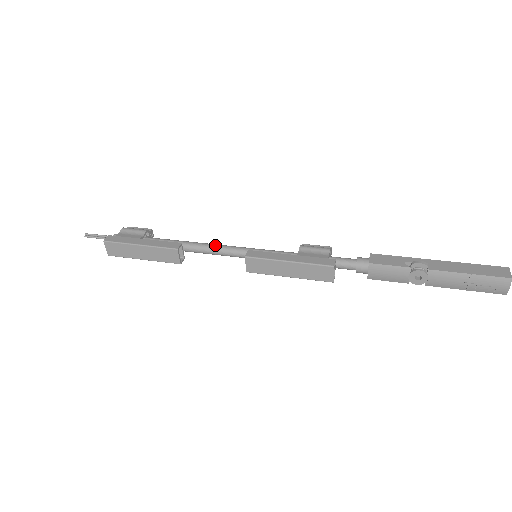
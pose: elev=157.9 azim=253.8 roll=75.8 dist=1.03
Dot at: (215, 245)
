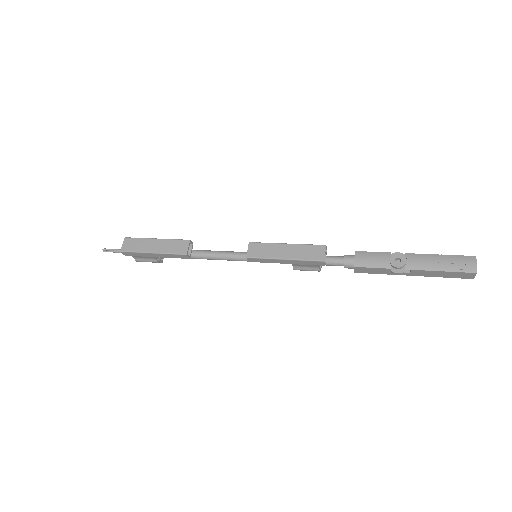
Dot at: (221, 251)
